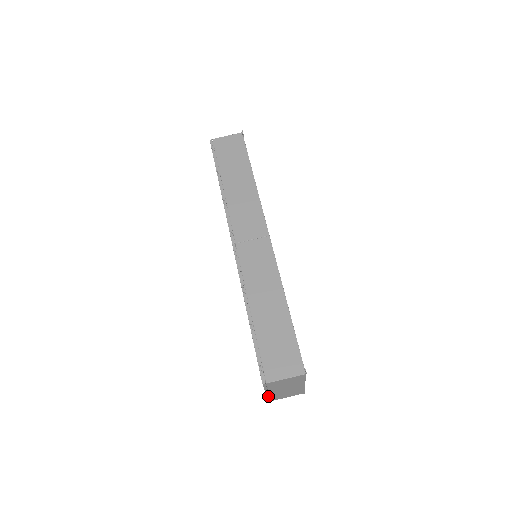
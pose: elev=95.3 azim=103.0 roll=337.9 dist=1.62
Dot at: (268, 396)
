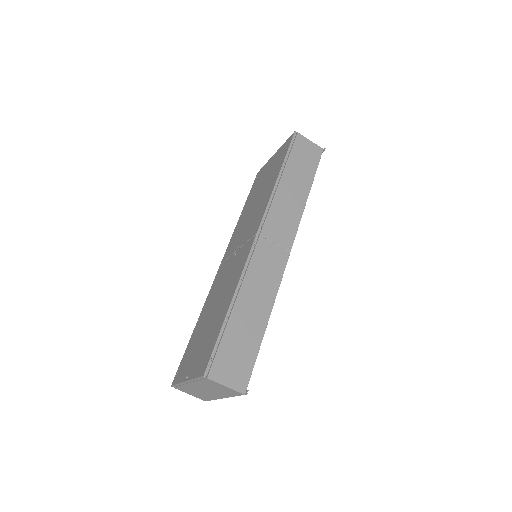
Dot at: (181, 383)
